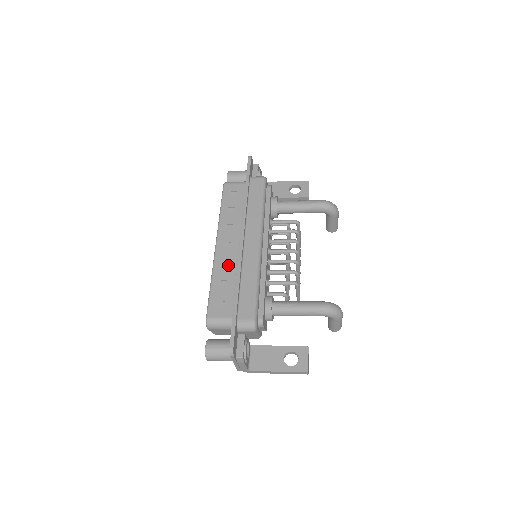
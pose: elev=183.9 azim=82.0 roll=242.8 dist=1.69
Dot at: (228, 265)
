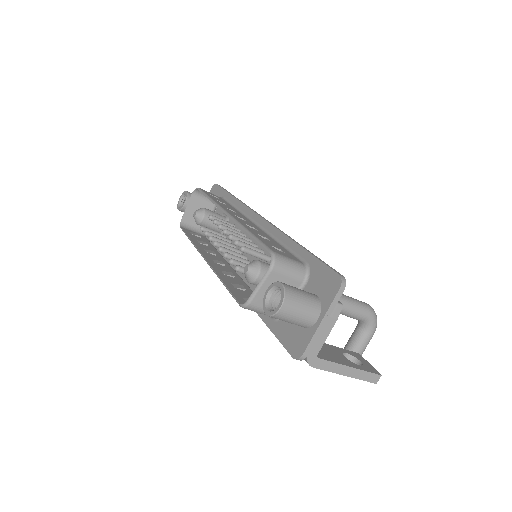
Dot at: occluded
